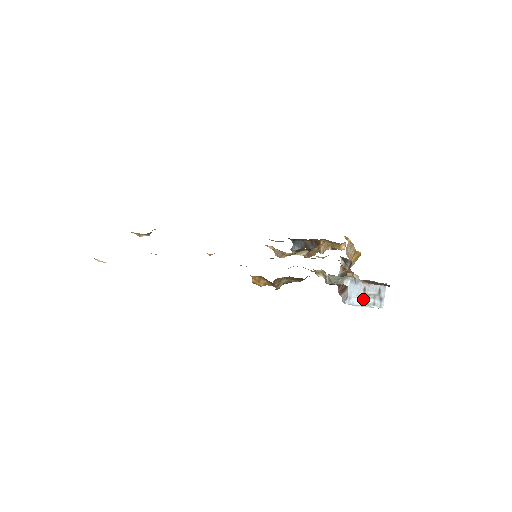
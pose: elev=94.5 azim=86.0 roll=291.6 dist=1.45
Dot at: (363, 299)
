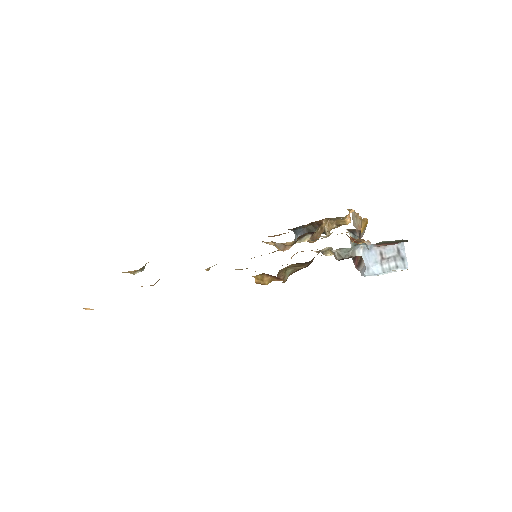
Dot at: (383, 265)
